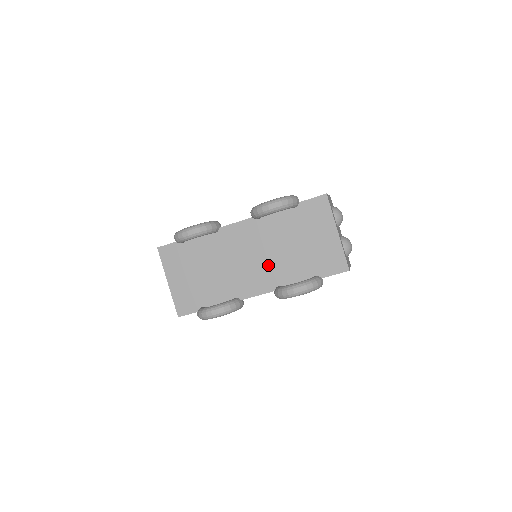
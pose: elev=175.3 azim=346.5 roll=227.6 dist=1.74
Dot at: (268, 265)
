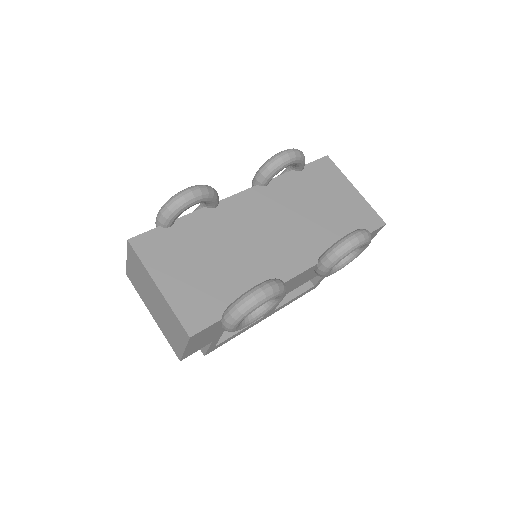
Dot at: (298, 234)
